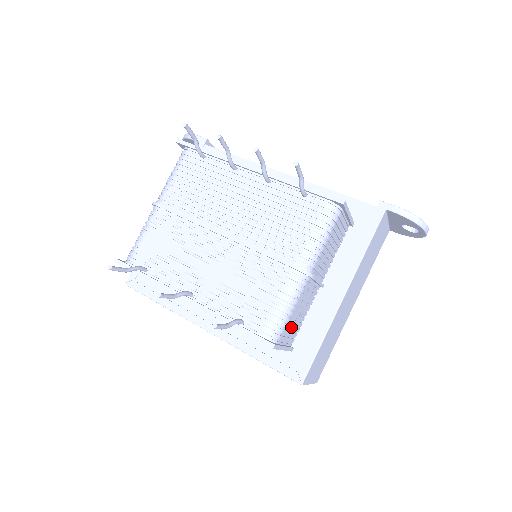
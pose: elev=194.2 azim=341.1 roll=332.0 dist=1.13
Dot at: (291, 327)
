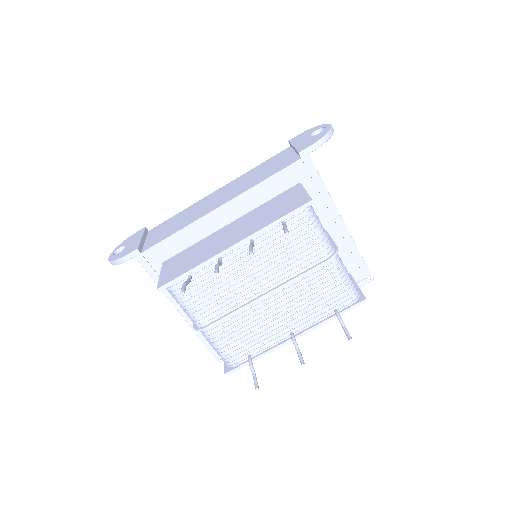
Dot at: occluded
